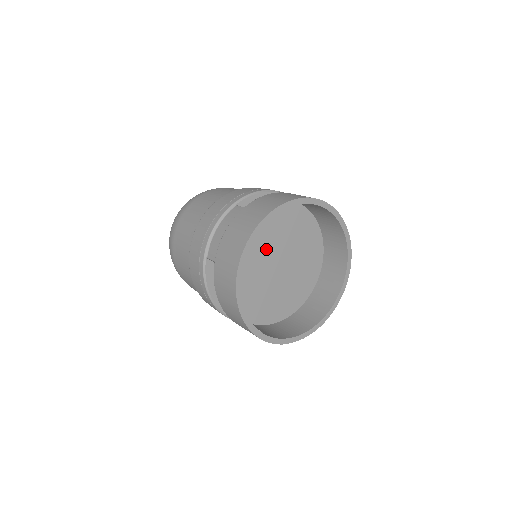
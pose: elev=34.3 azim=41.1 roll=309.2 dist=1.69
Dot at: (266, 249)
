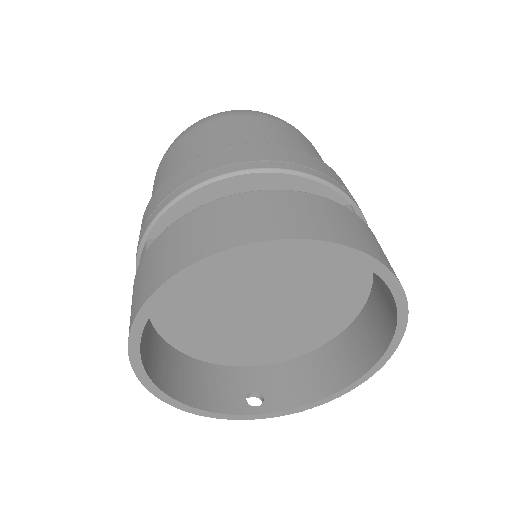
Dot at: (226, 292)
